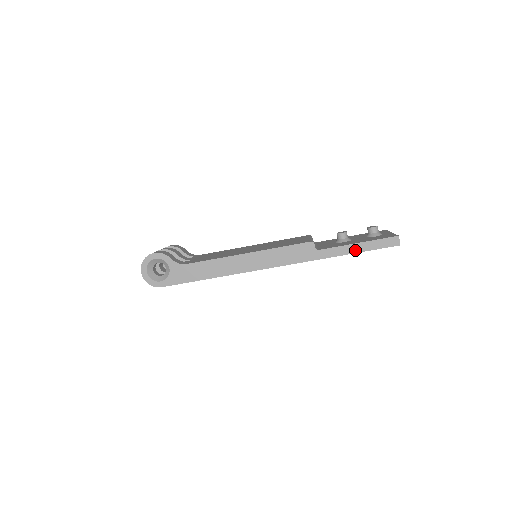
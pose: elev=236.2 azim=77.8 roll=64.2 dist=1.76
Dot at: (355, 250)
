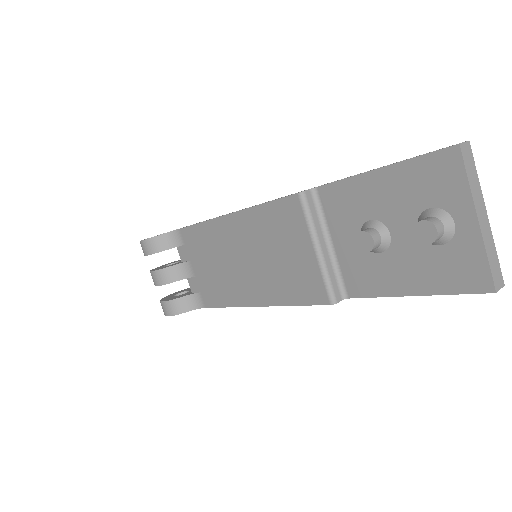
Dot at: occluded
